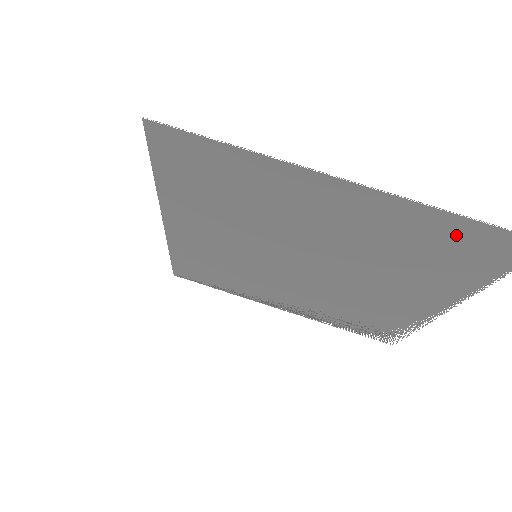
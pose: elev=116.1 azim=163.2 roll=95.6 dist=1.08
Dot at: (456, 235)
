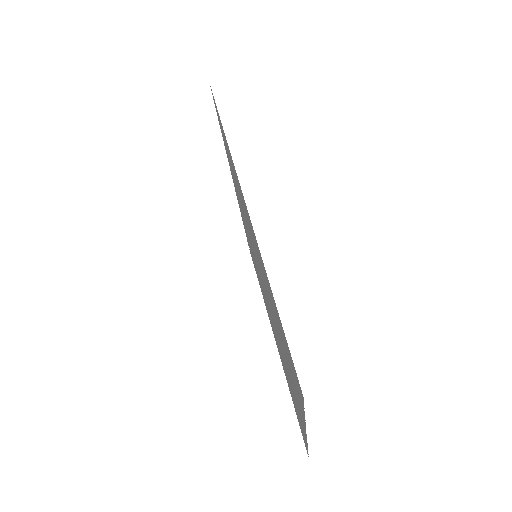
Dot at: occluded
